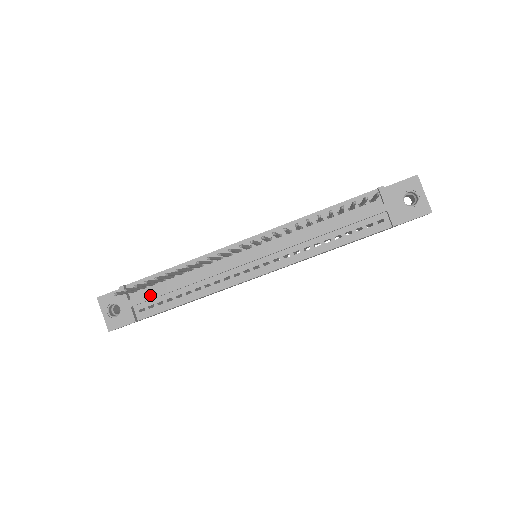
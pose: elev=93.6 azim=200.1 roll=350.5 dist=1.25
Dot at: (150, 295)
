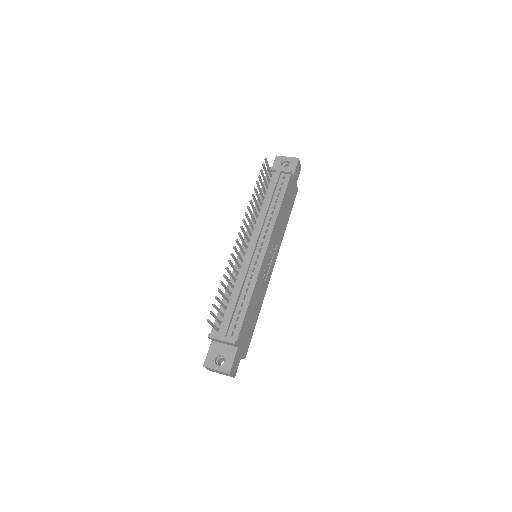
Dot at: (227, 320)
